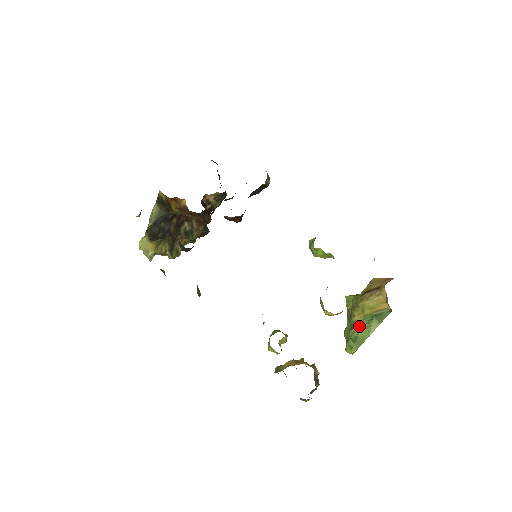
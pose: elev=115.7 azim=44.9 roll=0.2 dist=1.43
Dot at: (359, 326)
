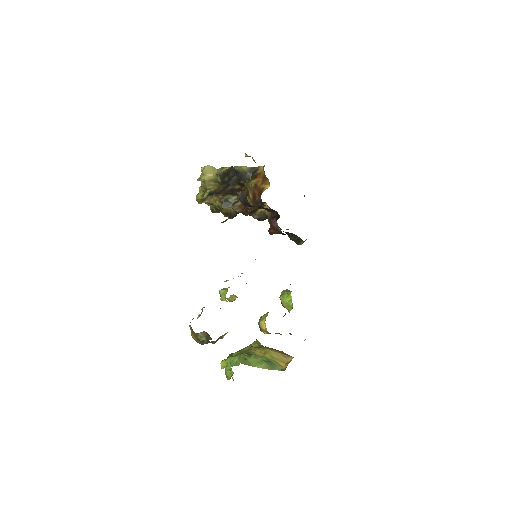
Dot at: (254, 356)
